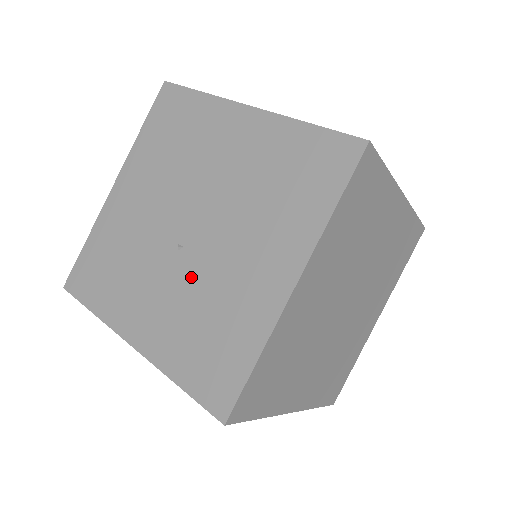
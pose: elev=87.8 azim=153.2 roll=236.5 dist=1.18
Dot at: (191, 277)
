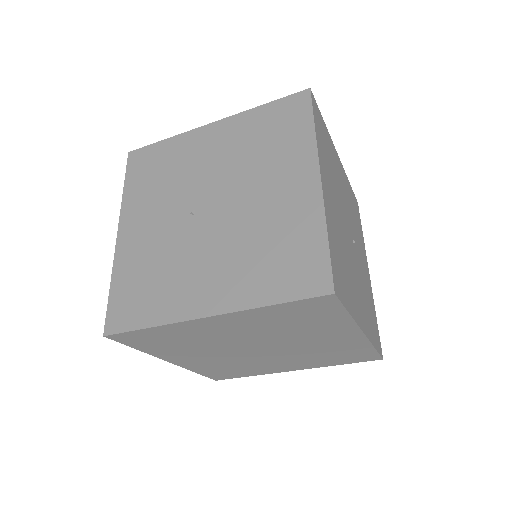
Dot at: (178, 238)
